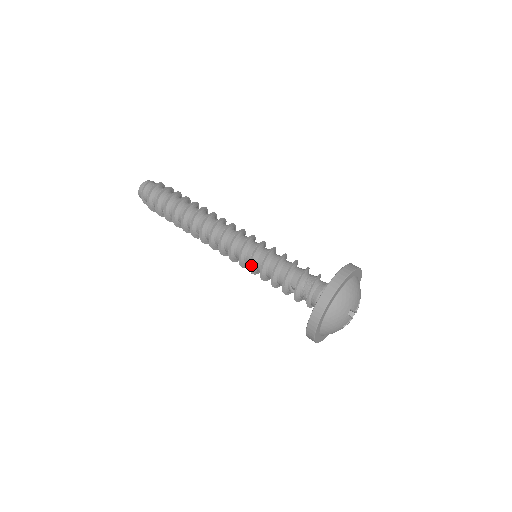
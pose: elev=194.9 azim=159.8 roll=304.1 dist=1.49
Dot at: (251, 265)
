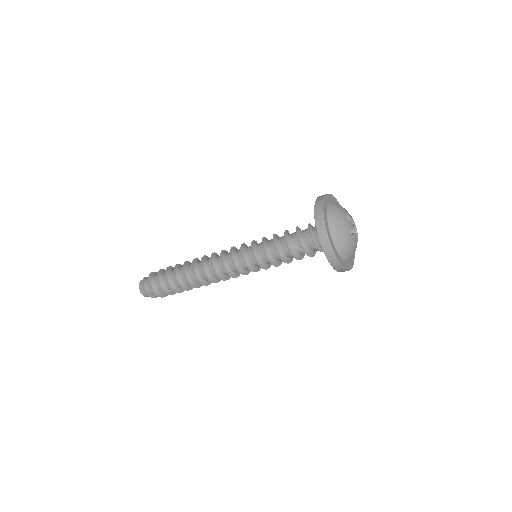
Dot at: (253, 252)
